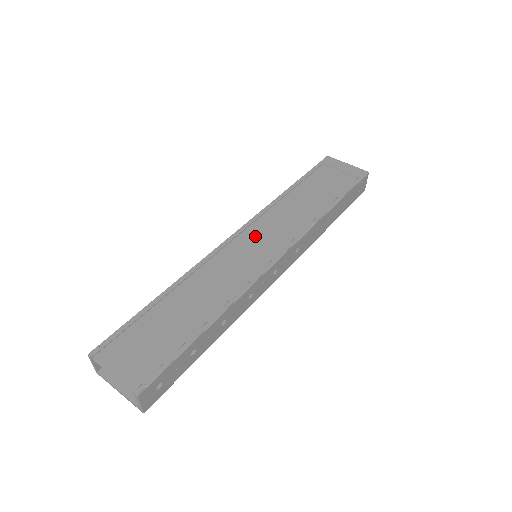
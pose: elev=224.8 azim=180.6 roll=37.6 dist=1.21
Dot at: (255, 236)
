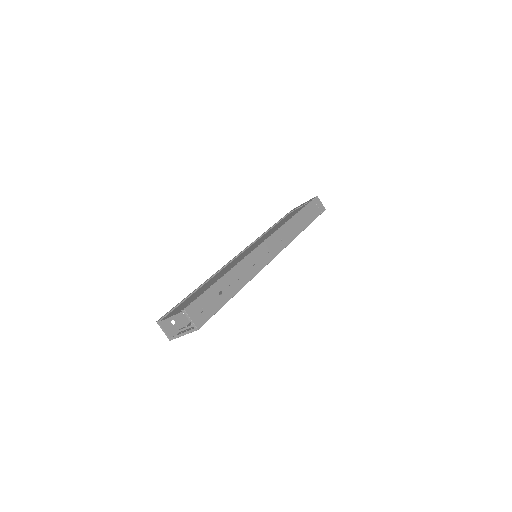
Dot at: occluded
